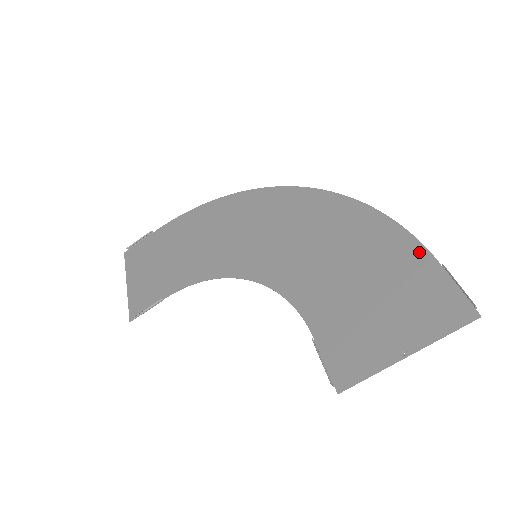
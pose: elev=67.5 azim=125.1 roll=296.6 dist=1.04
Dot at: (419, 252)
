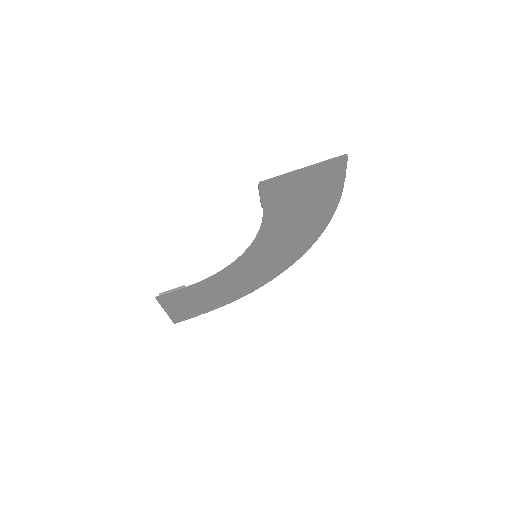
Dot at: (338, 191)
